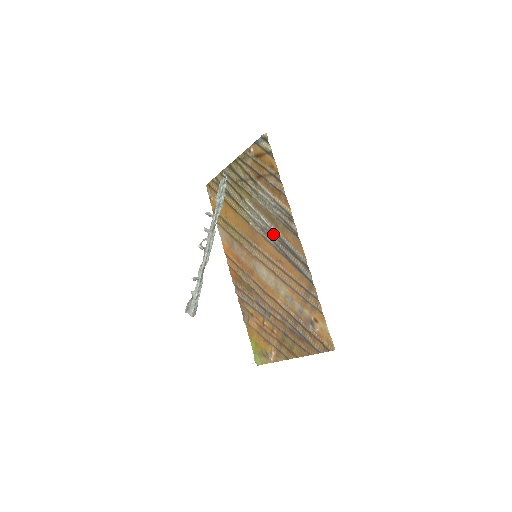
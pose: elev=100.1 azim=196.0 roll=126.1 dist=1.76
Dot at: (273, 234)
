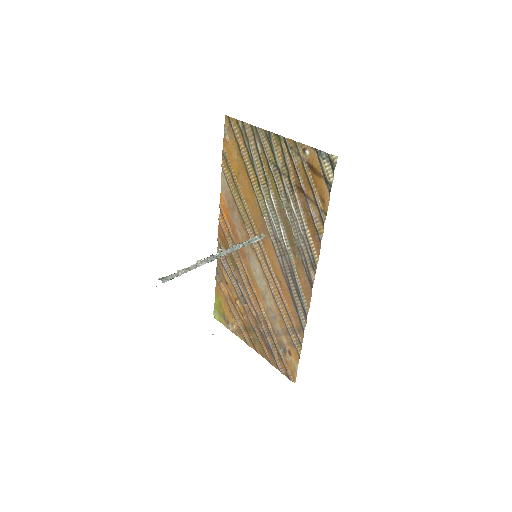
Dot at: (286, 255)
